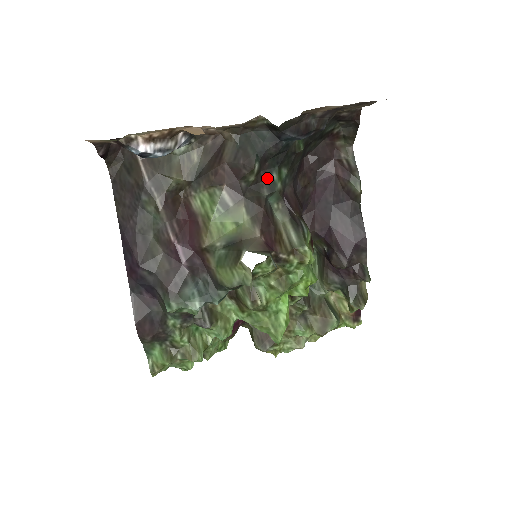
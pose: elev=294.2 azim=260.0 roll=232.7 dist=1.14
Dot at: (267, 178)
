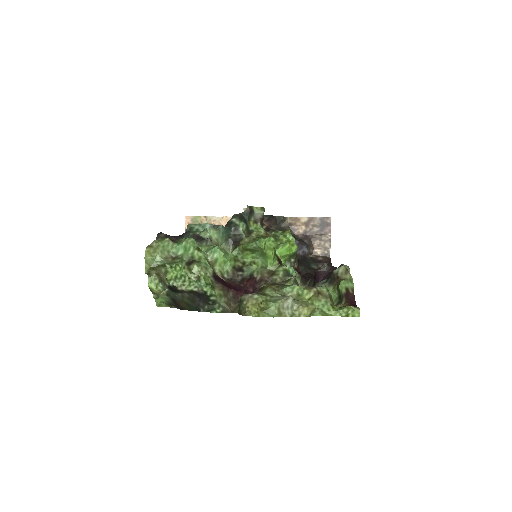
Dot at: occluded
